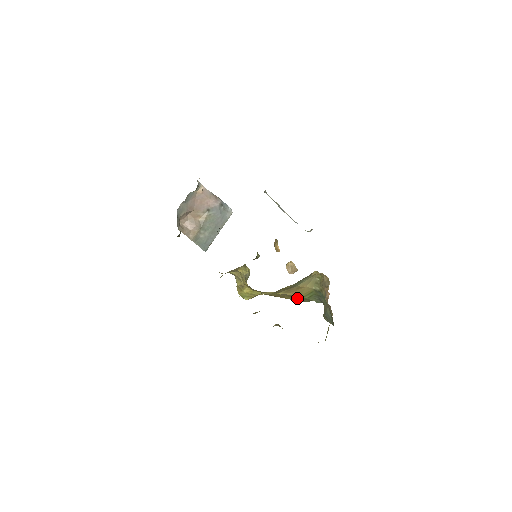
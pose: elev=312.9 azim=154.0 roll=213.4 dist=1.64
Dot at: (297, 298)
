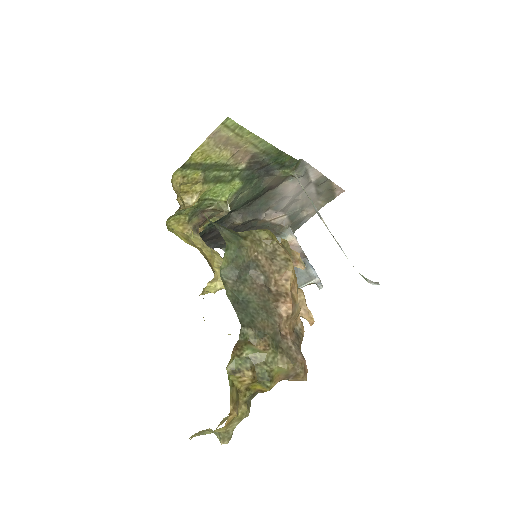
Dot at: occluded
